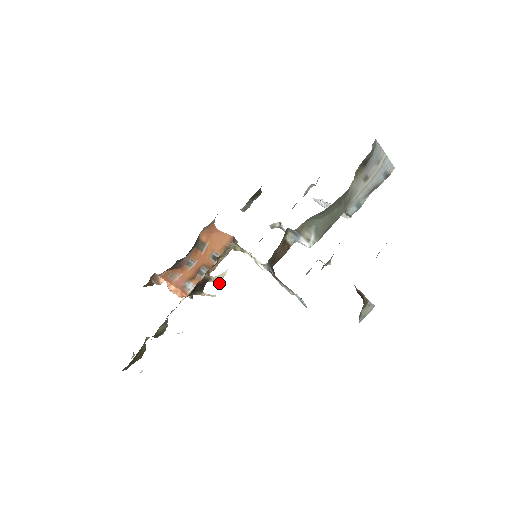
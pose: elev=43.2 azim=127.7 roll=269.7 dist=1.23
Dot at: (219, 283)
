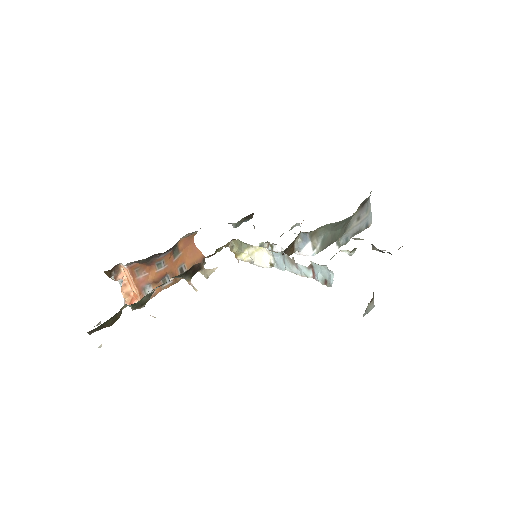
Dot at: (206, 278)
